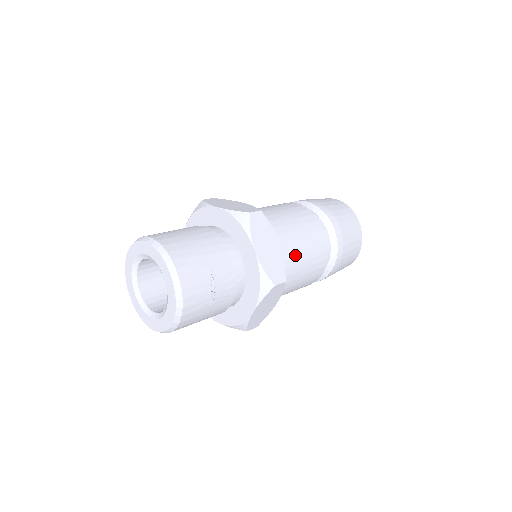
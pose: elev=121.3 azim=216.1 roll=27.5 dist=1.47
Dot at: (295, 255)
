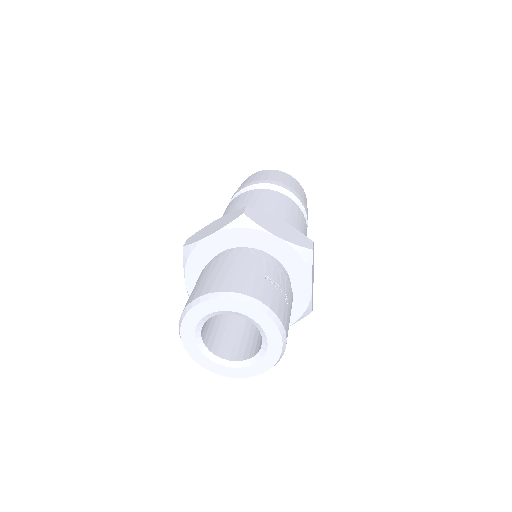
Dot at: (290, 224)
